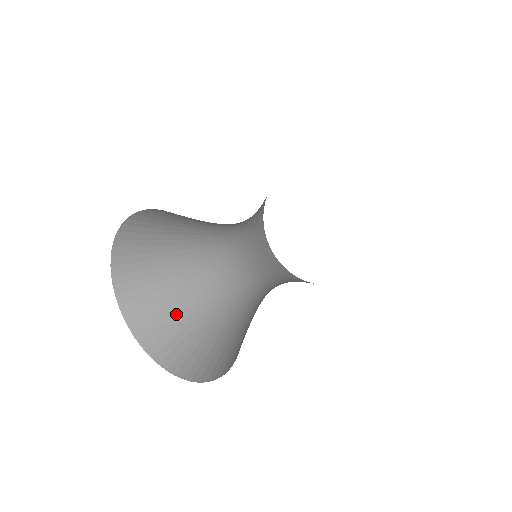
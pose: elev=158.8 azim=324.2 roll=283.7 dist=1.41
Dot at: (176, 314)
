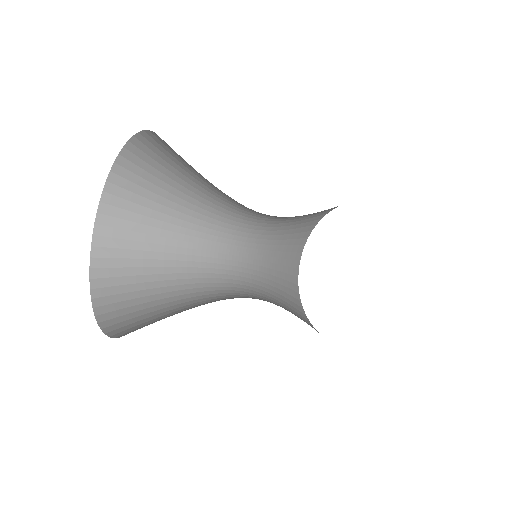
Dot at: (144, 273)
